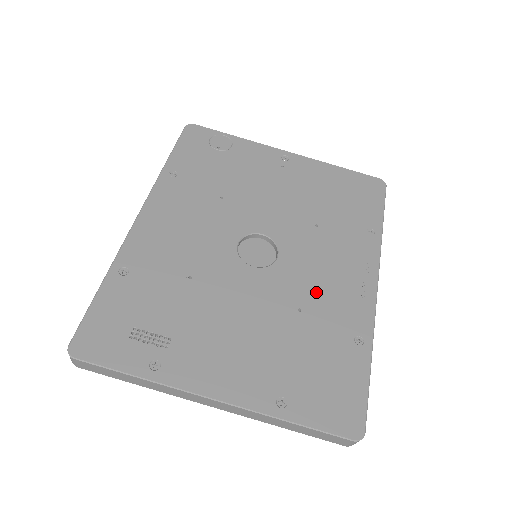
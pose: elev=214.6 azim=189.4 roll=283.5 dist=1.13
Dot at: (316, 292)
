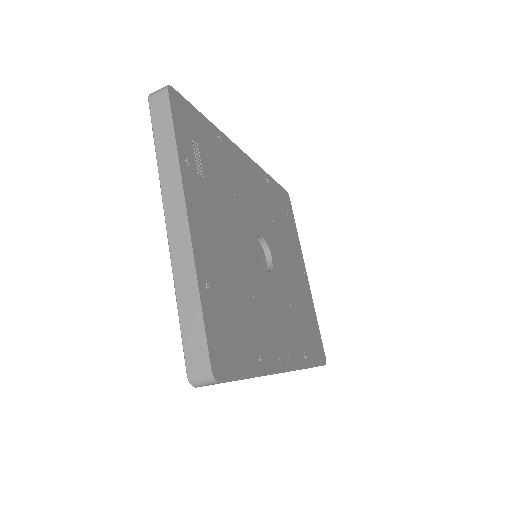
Dot at: (266, 311)
